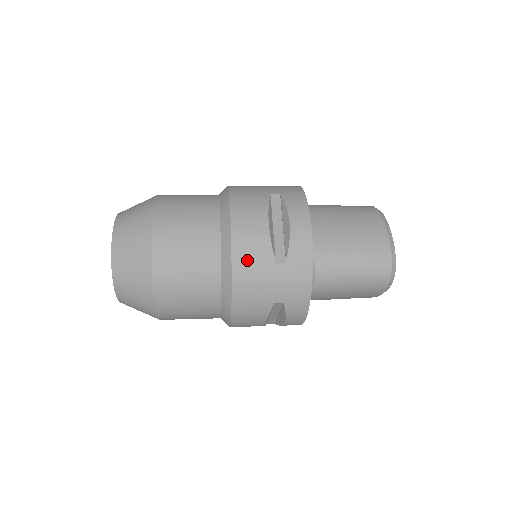
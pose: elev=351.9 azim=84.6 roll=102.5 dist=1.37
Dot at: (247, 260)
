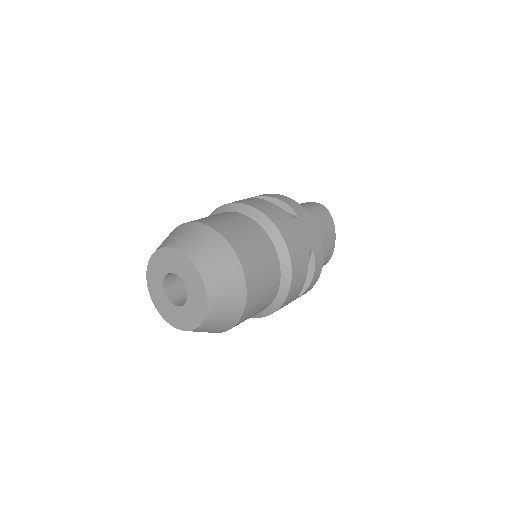
Dot at: (284, 305)
